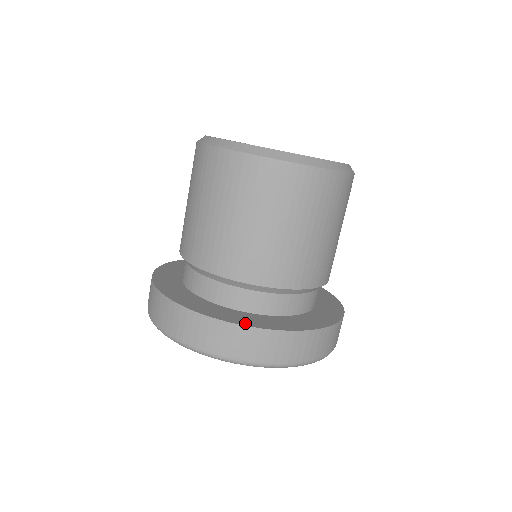
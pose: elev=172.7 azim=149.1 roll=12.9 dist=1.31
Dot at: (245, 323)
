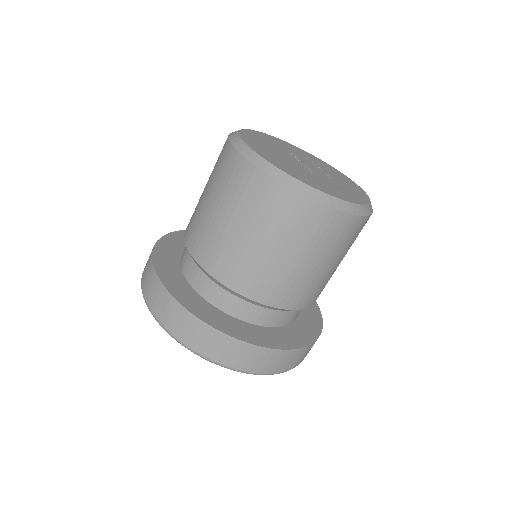
Dot at: (186, 304)
